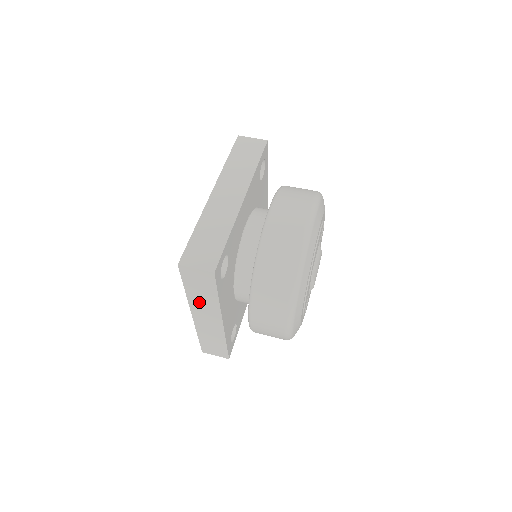
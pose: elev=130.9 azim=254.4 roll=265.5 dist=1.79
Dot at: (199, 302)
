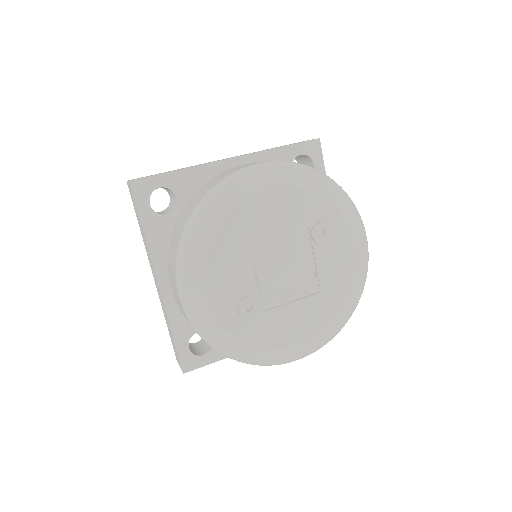
Dot at: occluded
